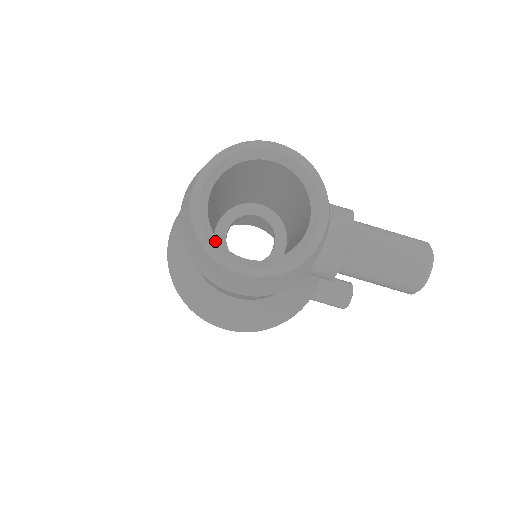
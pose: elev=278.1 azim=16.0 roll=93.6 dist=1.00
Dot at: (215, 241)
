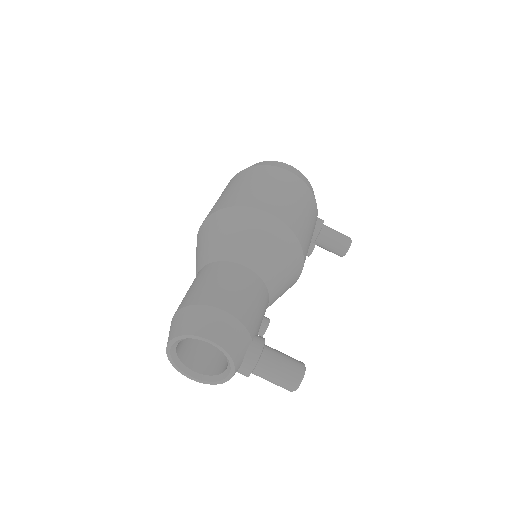
Dot at: (179, 363)
